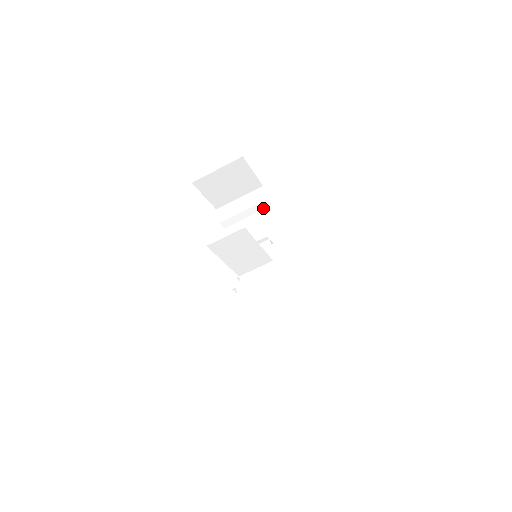
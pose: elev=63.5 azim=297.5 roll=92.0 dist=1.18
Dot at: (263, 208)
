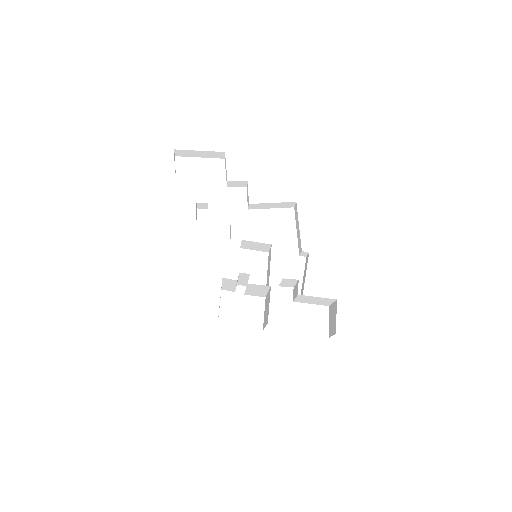
Dot at: (238, 276)
